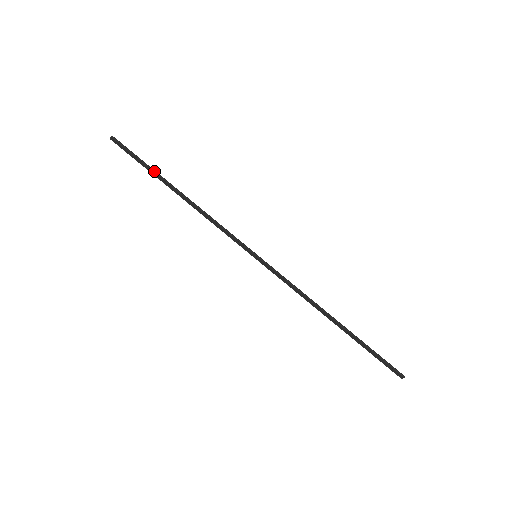
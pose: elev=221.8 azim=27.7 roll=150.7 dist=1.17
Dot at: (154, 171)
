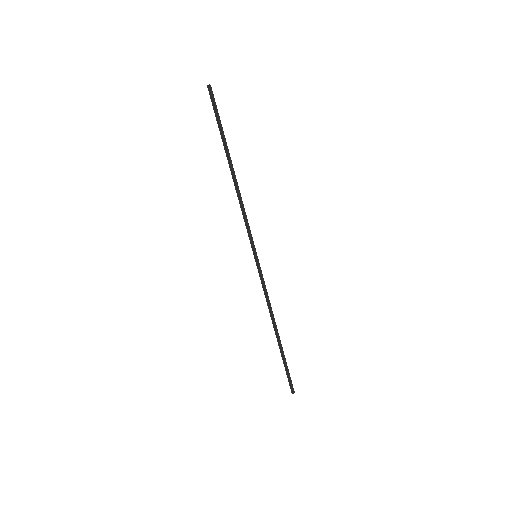
Dot at: (225, 140)
